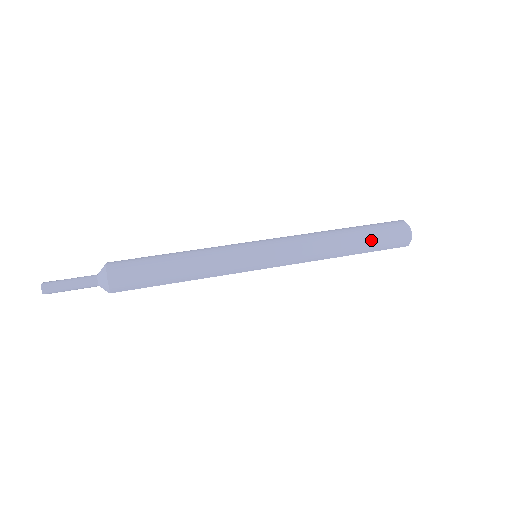
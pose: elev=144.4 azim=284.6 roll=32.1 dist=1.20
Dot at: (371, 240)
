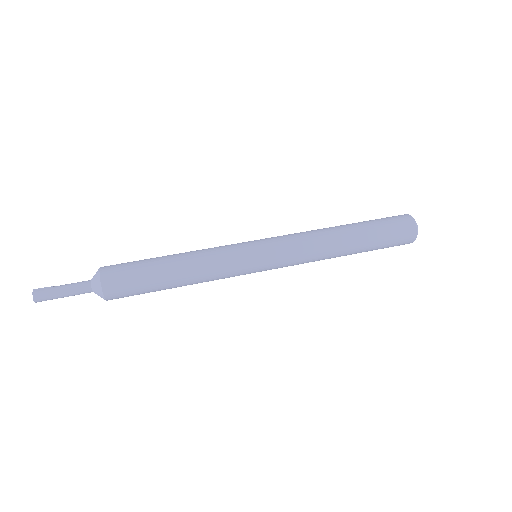
Dot at: (376, 245)
